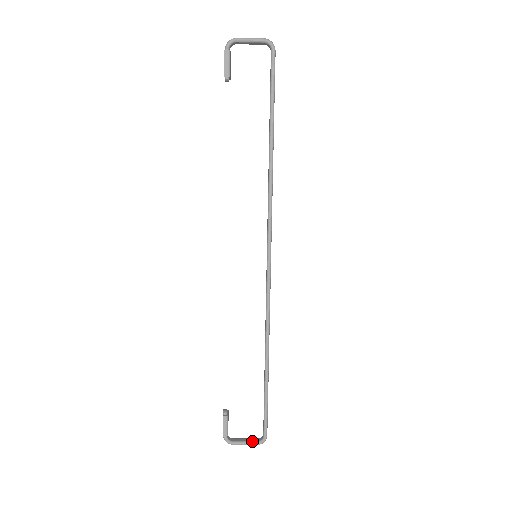
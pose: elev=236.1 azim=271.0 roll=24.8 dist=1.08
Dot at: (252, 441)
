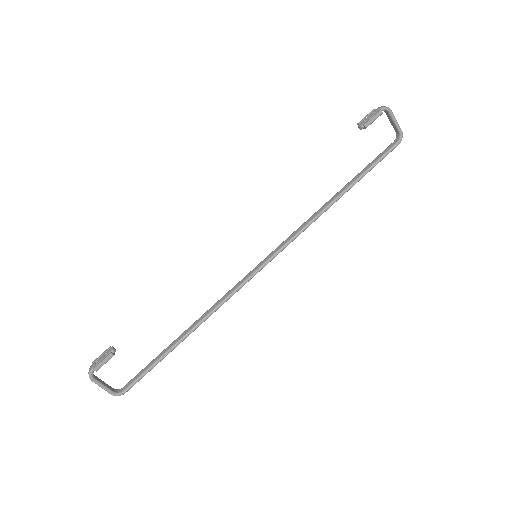
Dot at: (110, 388)
